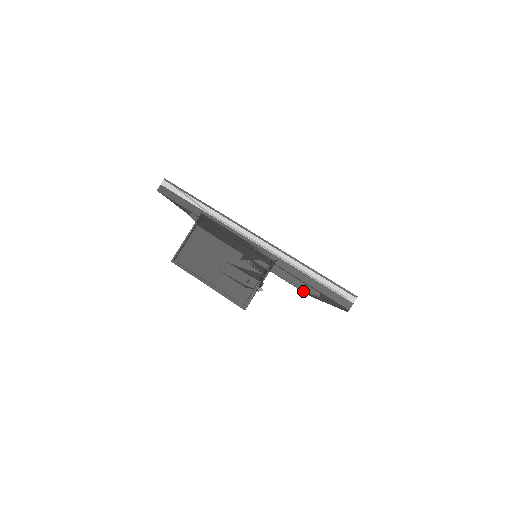
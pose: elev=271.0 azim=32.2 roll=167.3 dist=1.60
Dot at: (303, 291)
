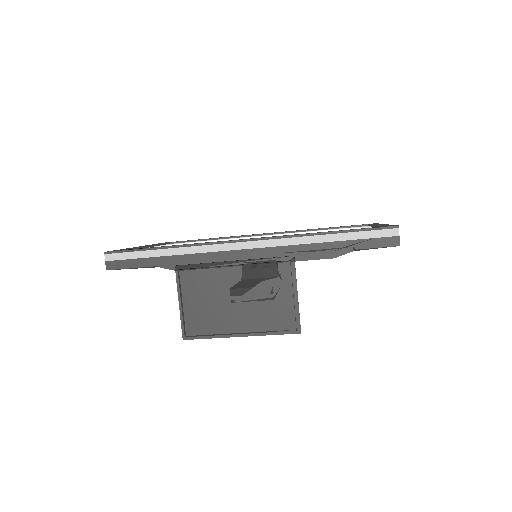
Dot at: (332, 258)
